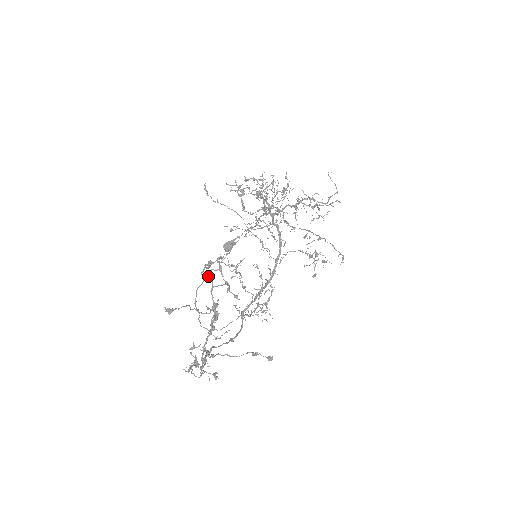
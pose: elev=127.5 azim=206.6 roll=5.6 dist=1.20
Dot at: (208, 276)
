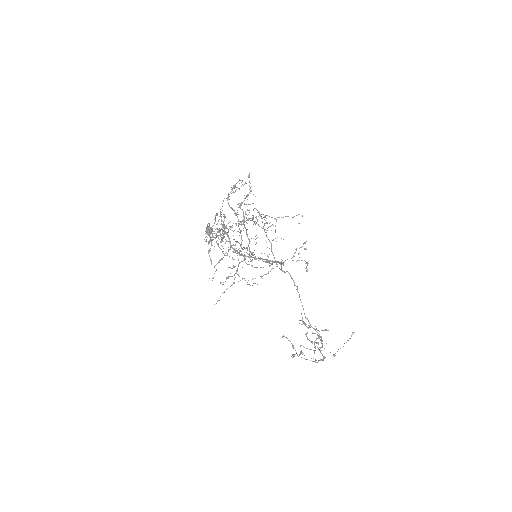
Dot at: occluded
